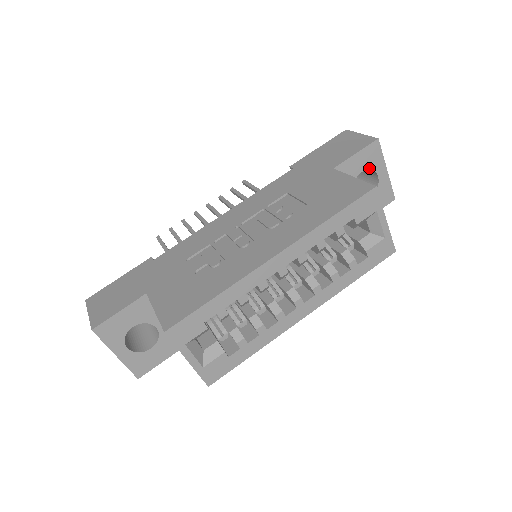
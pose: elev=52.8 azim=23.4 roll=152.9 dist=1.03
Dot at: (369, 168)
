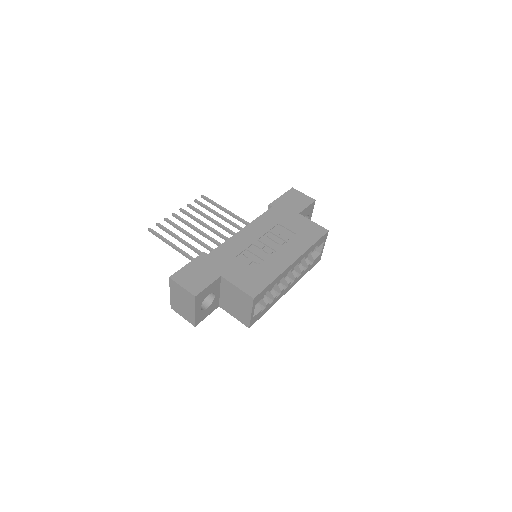
Dot at: (308, 214)
